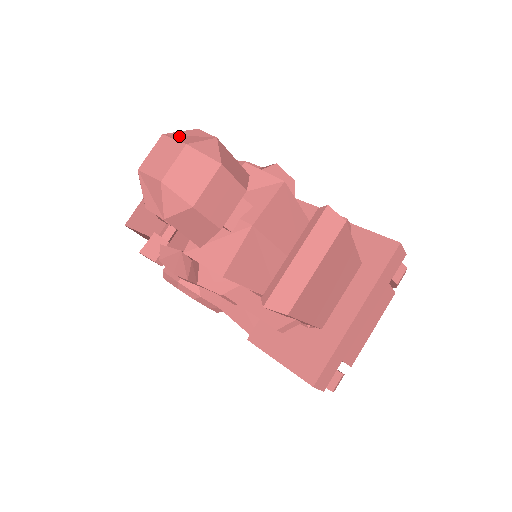
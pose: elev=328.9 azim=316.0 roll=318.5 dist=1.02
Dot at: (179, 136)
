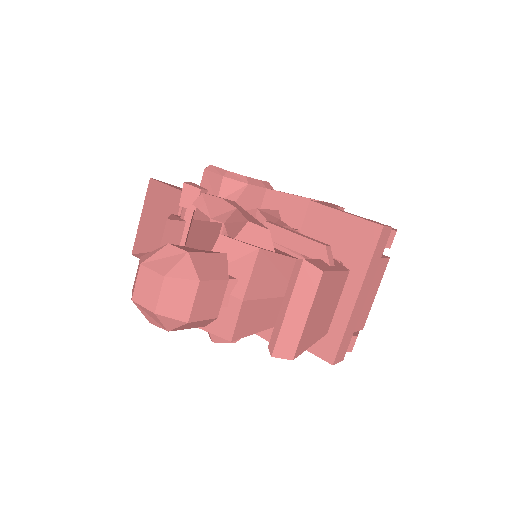
Dot at: (155, 263)
